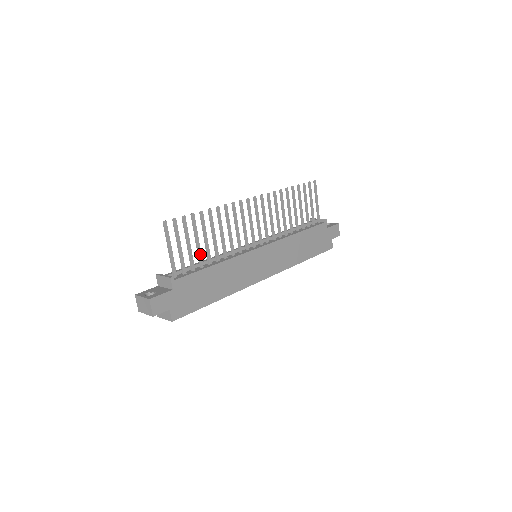
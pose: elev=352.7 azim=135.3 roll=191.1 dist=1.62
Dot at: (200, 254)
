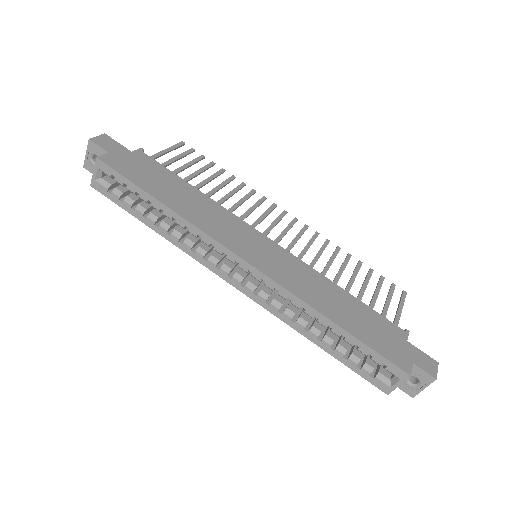
Dot at: (189, 178)
